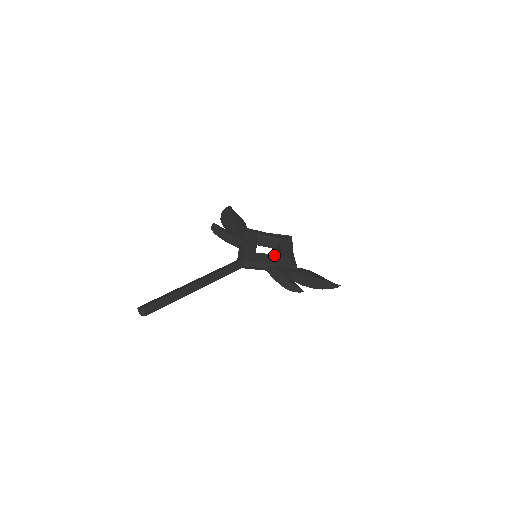
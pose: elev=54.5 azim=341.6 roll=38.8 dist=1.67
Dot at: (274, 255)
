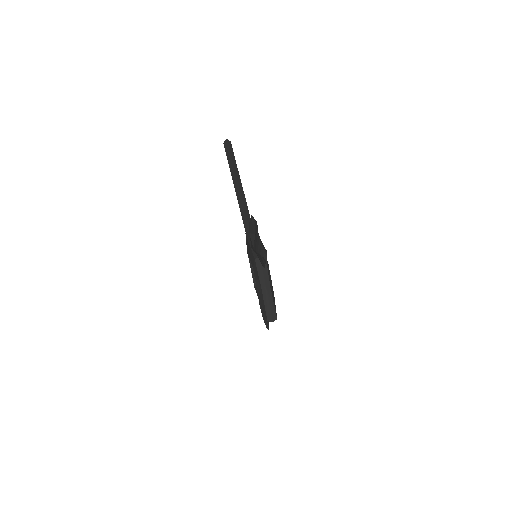
Dot at: occluded
